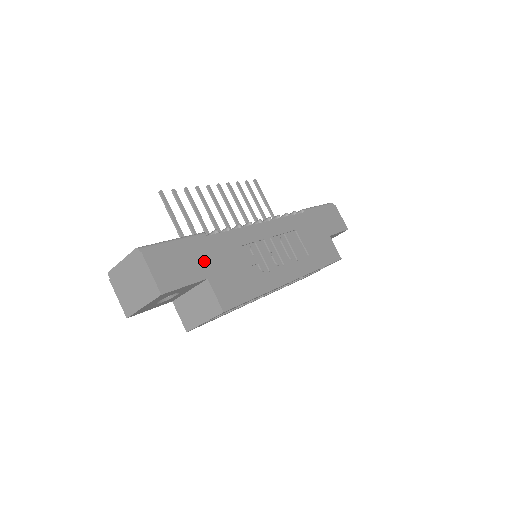
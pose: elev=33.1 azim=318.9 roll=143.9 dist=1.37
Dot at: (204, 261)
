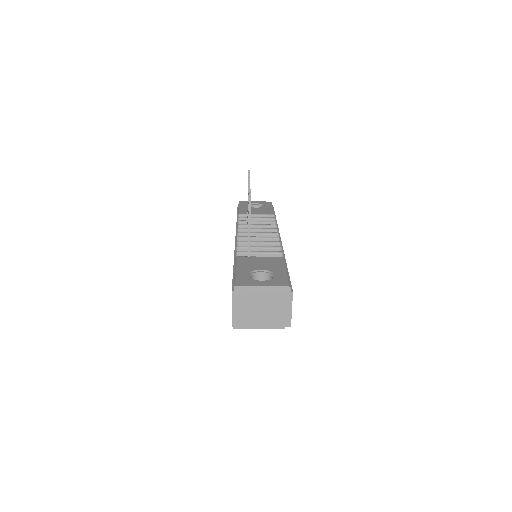
Dot at: occluded
